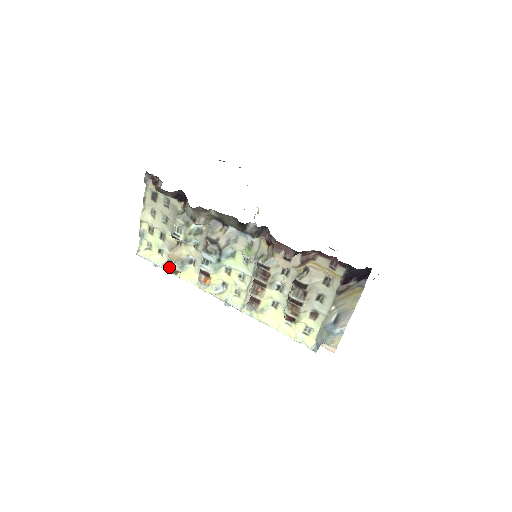
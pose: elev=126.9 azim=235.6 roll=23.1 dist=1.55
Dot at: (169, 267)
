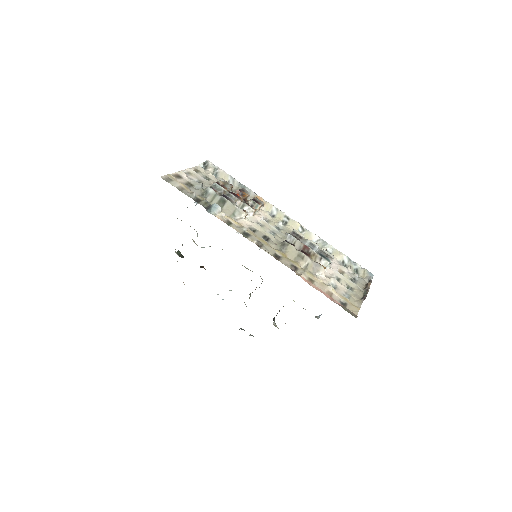
Dot at: occluded
